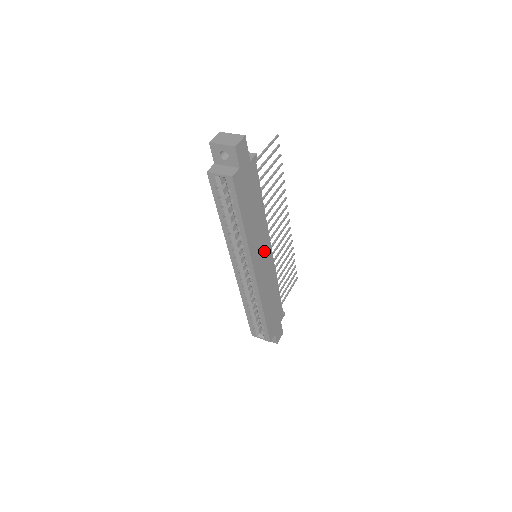
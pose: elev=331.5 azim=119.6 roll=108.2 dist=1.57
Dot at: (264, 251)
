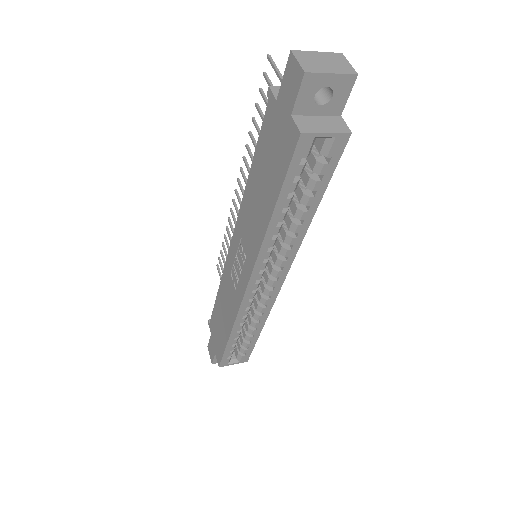
Dot at: occluded
